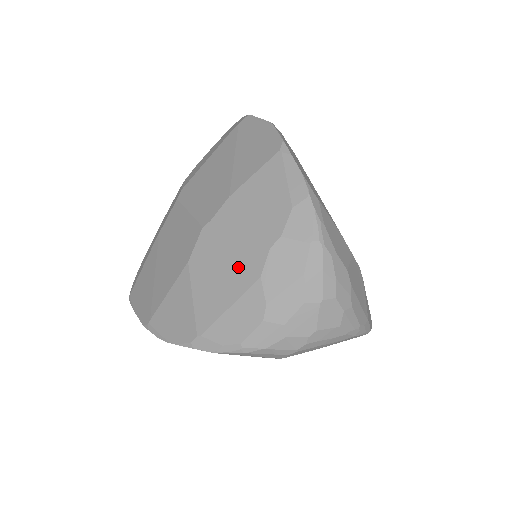
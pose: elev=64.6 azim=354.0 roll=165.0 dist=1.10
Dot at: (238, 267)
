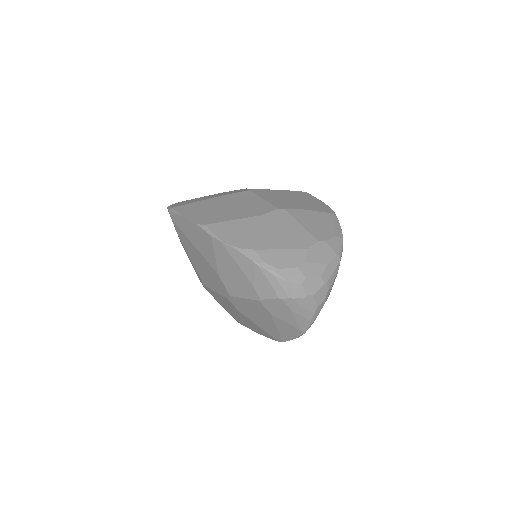
Dot at: (295, 237)
